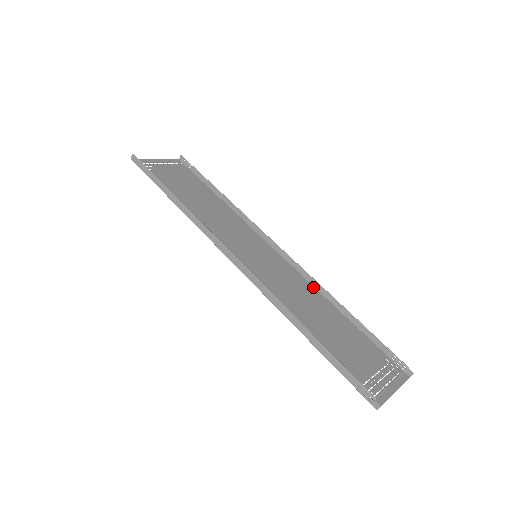
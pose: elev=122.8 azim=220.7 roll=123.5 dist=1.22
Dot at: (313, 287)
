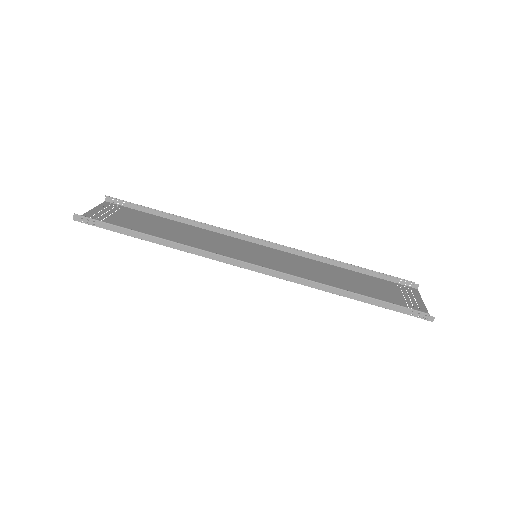
Dot at: (309, 259)
